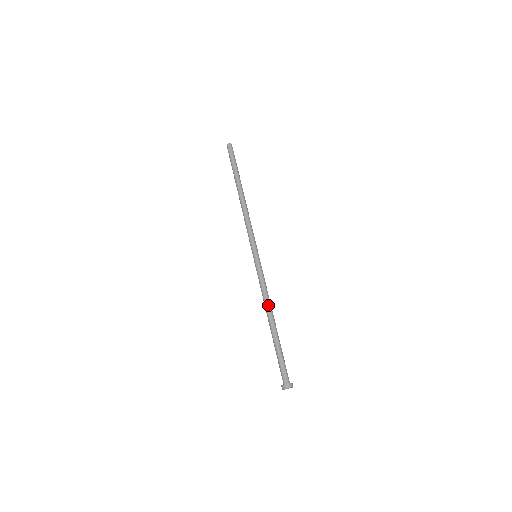
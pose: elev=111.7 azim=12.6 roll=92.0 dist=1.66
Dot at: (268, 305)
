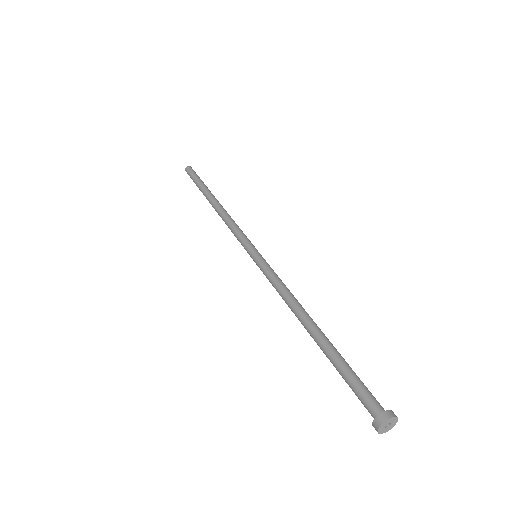
Dot at: (298, 304)
